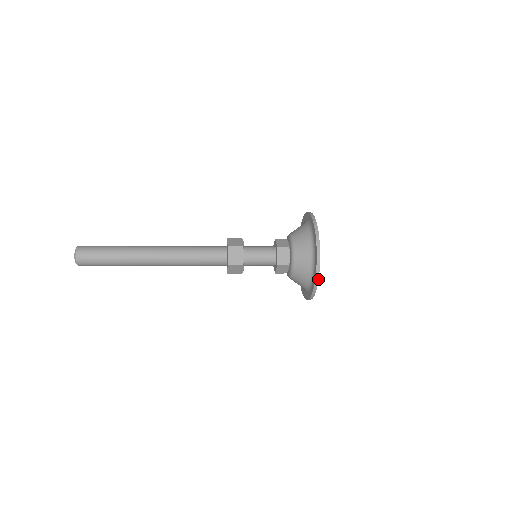
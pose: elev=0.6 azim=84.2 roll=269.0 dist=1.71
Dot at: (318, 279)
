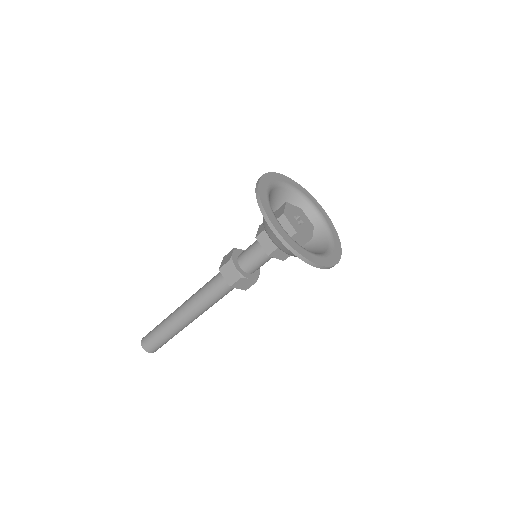
Dot at: (296, 252)
